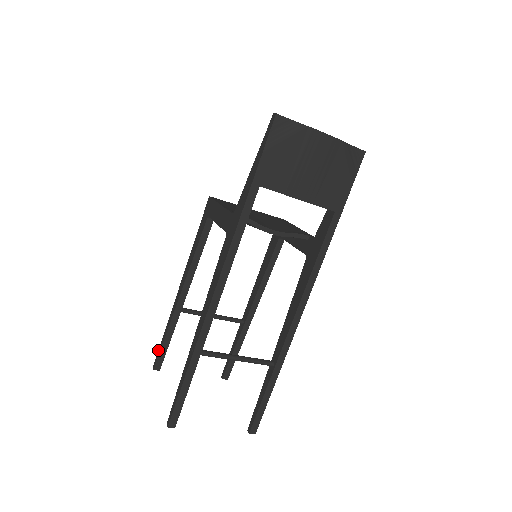
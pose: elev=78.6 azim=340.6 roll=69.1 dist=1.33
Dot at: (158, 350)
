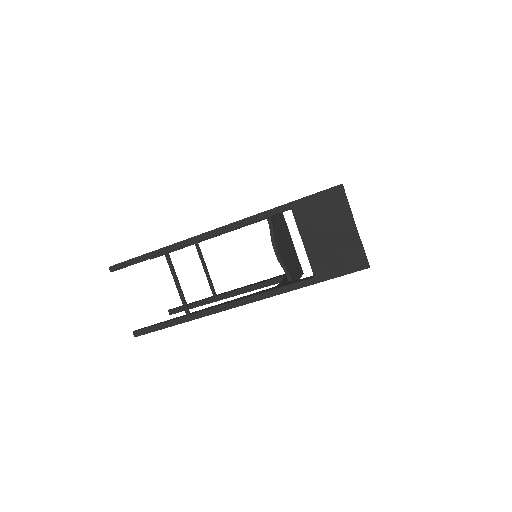
Dot at: occluded
